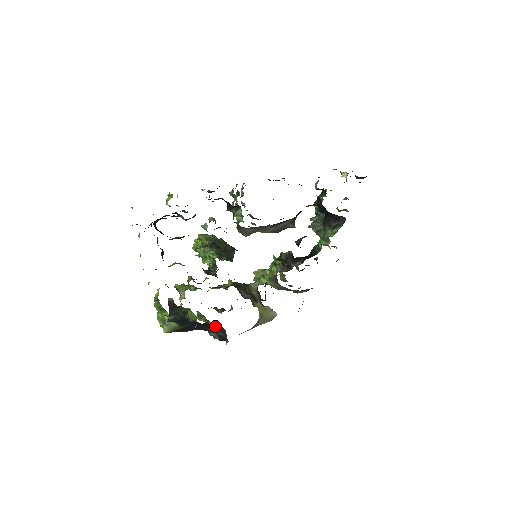
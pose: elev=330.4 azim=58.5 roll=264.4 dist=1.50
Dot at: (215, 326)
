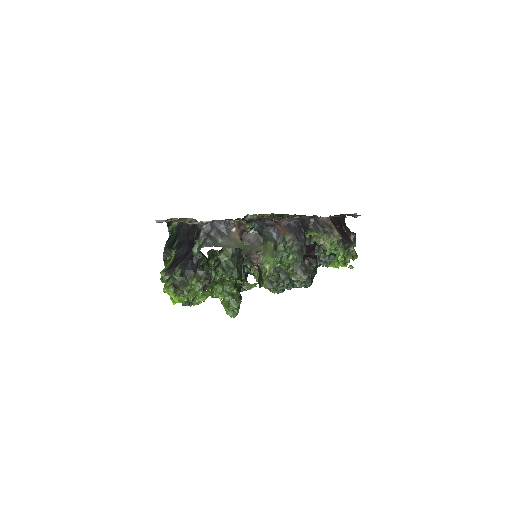
Dot at: (194, 232)
